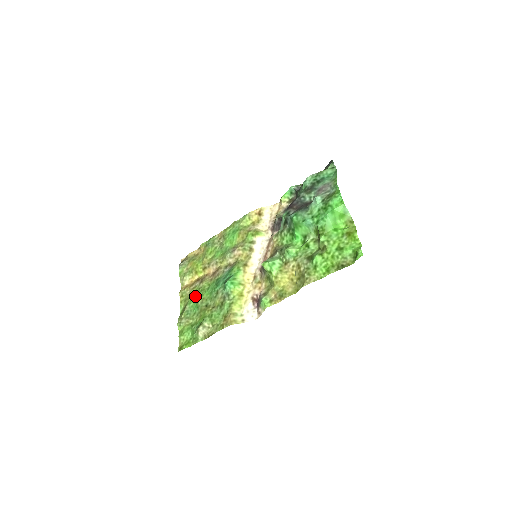
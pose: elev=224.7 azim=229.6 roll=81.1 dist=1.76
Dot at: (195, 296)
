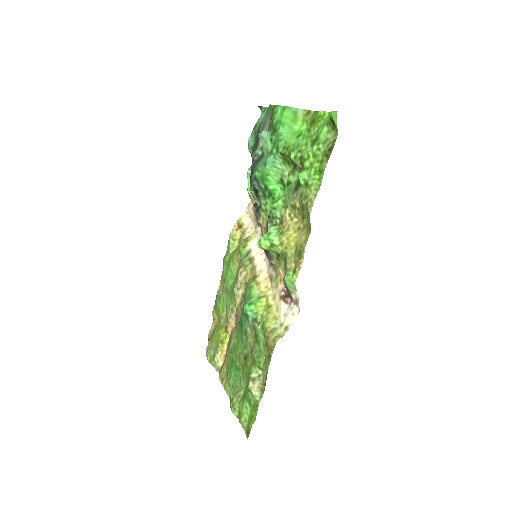
Dot at: (231, 363)
